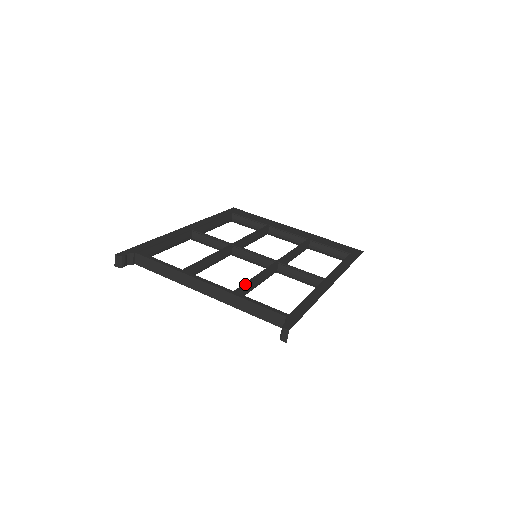
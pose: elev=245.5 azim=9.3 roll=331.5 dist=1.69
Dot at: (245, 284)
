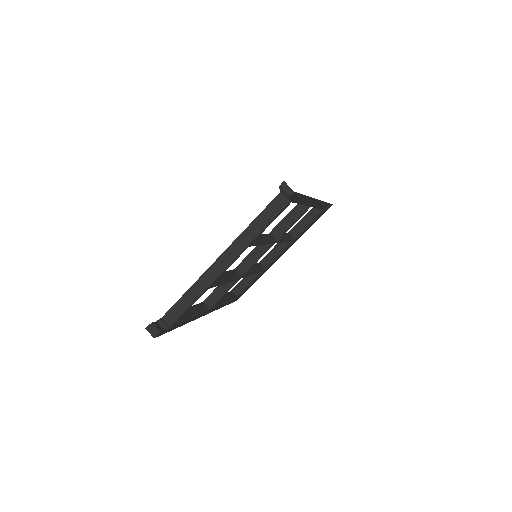
Dot at: occluded
